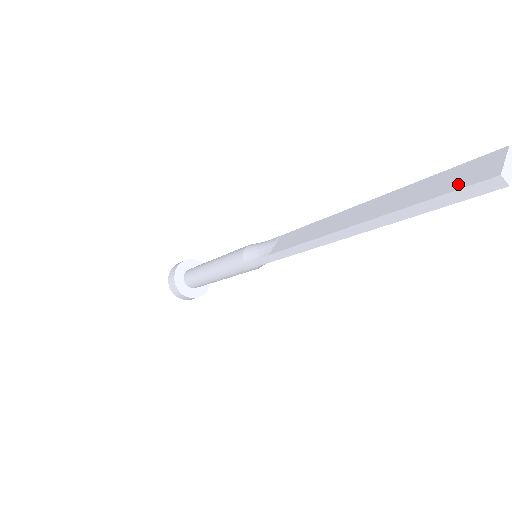
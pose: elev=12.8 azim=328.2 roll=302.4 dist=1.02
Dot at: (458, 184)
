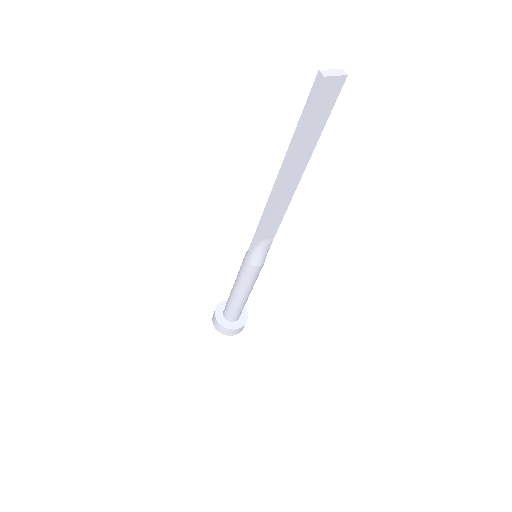
Dot at: (312, 97)
